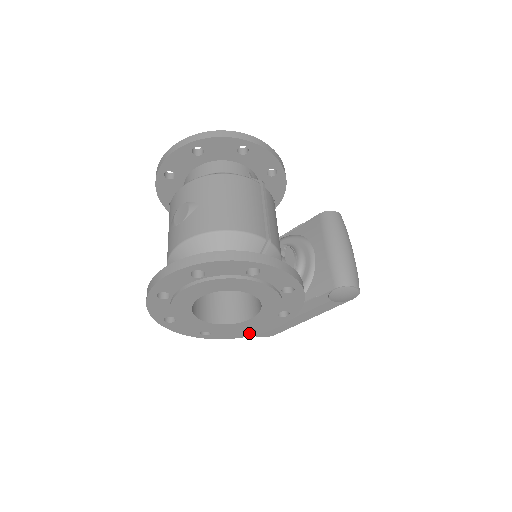
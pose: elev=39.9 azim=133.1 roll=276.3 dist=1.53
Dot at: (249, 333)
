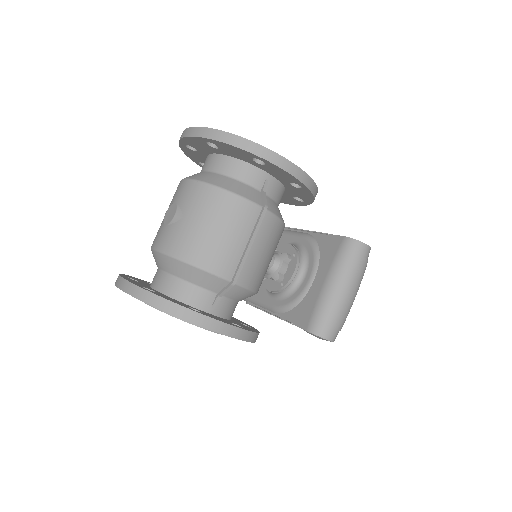
Dot at: occluded
